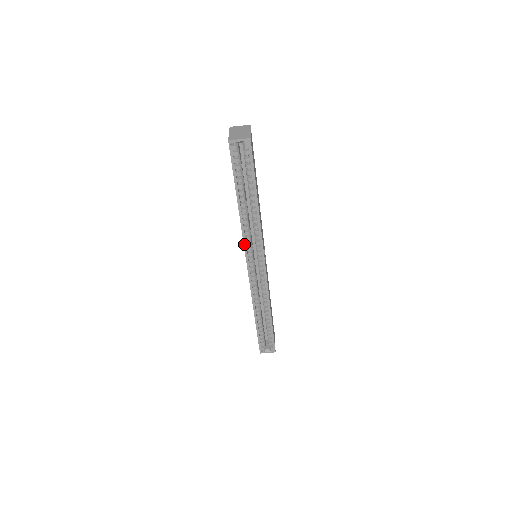
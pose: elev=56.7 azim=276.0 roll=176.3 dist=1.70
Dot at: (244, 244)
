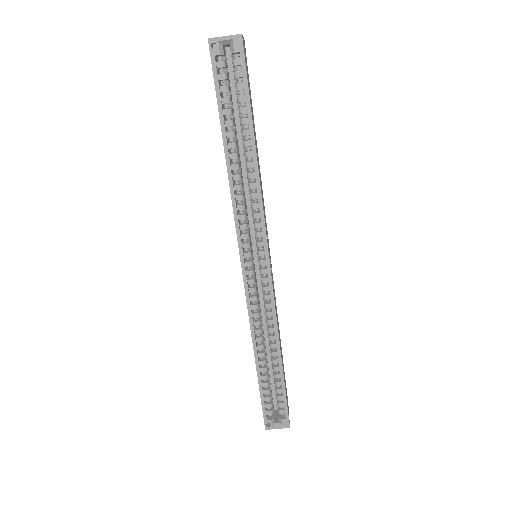
Dot at: (236, 226)
